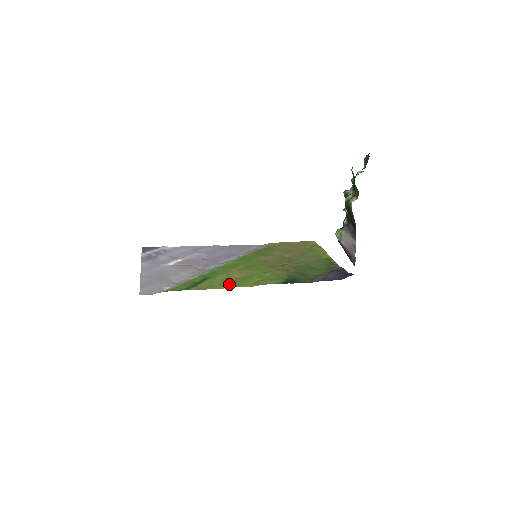
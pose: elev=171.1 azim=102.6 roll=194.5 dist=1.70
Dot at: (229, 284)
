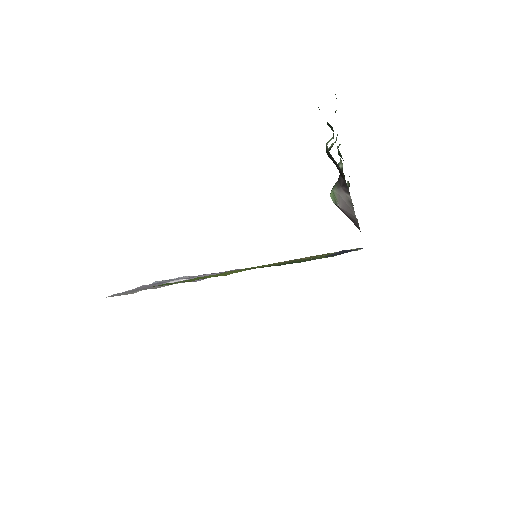
Dot at: (203, 278)
